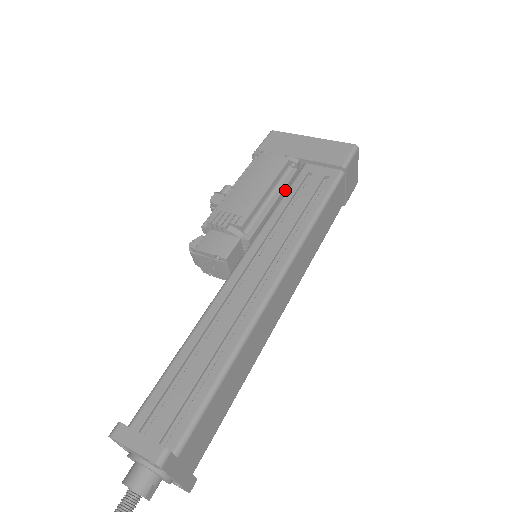
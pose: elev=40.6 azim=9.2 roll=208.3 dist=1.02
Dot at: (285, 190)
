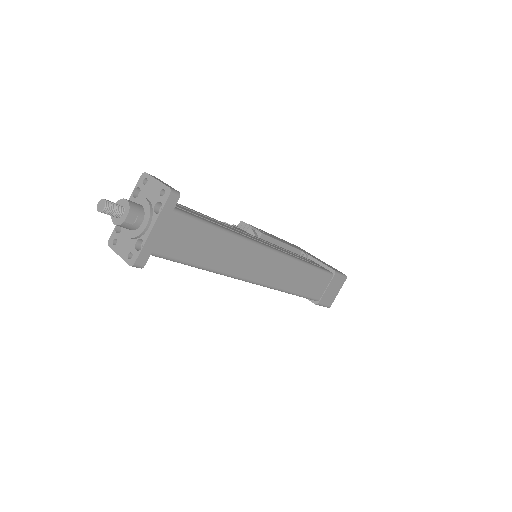
Dot at: occluded
